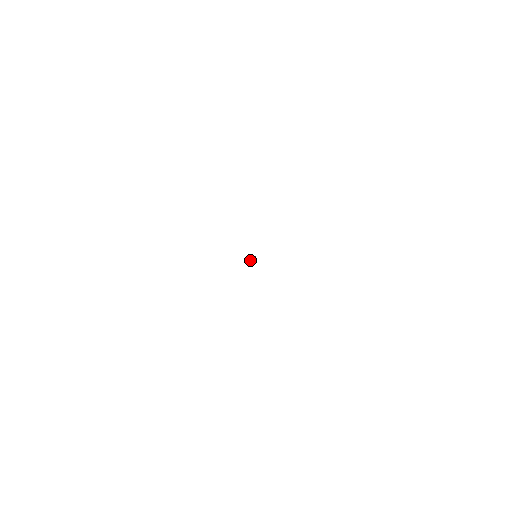
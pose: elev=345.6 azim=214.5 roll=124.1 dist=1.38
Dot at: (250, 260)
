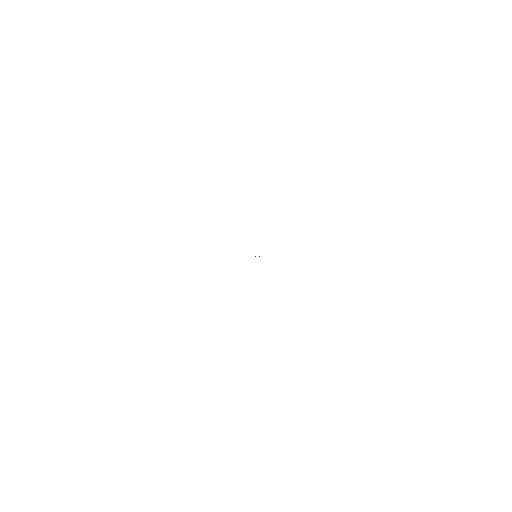
Dot at: occluded
